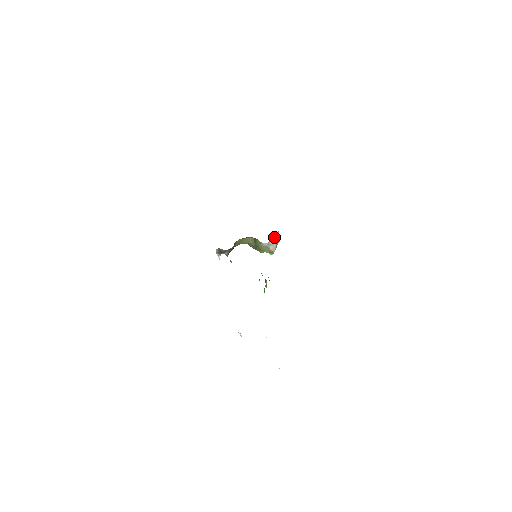
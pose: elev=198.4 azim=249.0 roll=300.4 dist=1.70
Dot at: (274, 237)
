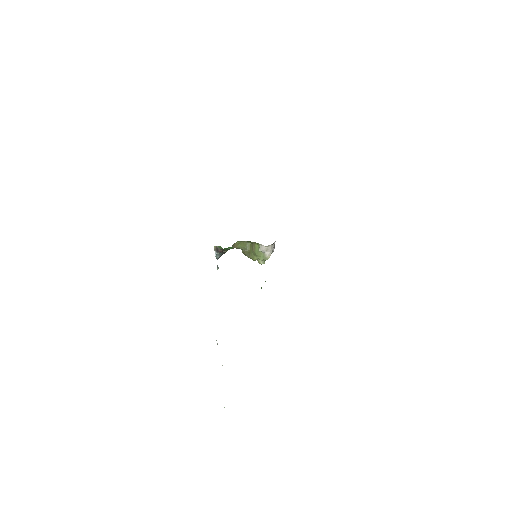
Dot at: (273, 243)
